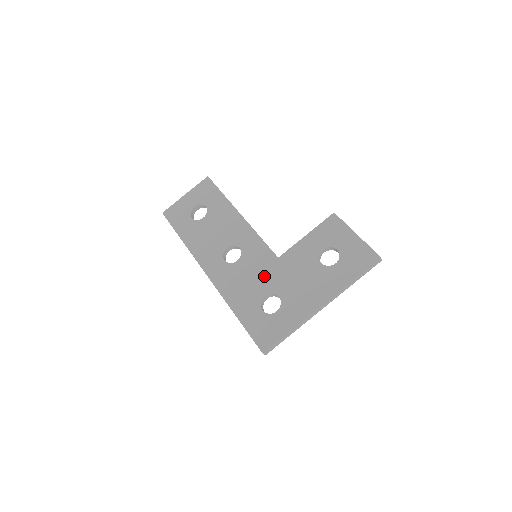
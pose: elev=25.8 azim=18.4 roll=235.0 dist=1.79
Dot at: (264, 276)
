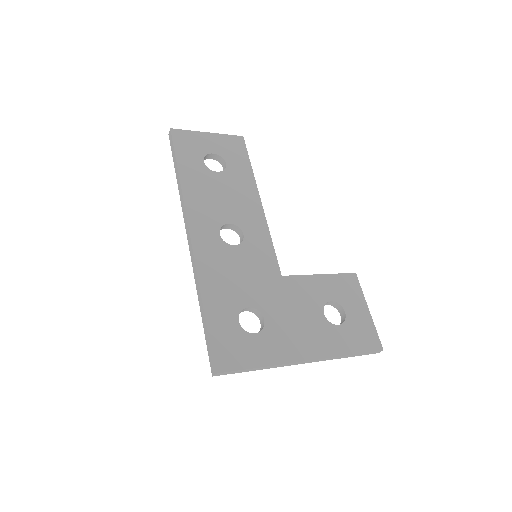
Dot at: (258, 284)
